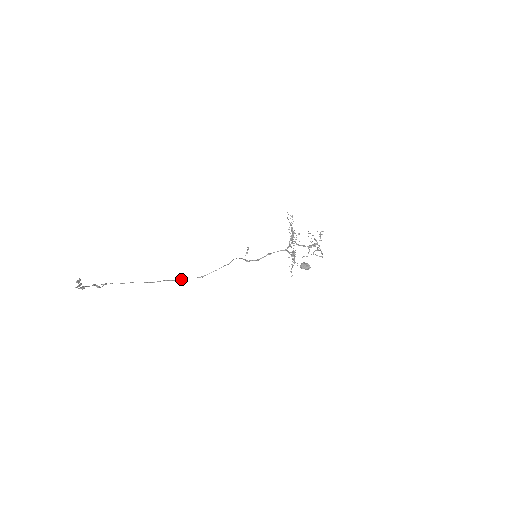
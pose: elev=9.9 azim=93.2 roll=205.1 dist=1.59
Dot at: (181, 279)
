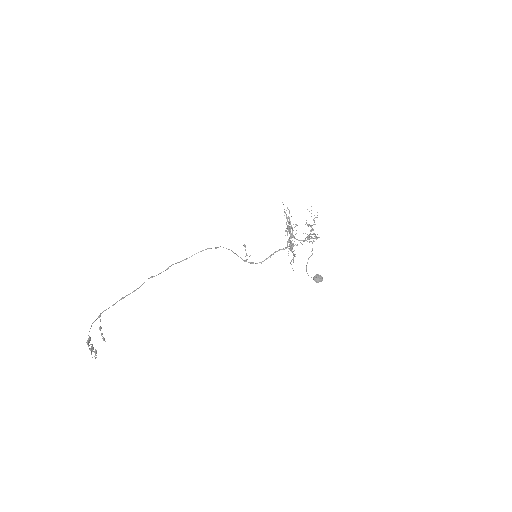
Dot at: (165, 270)
